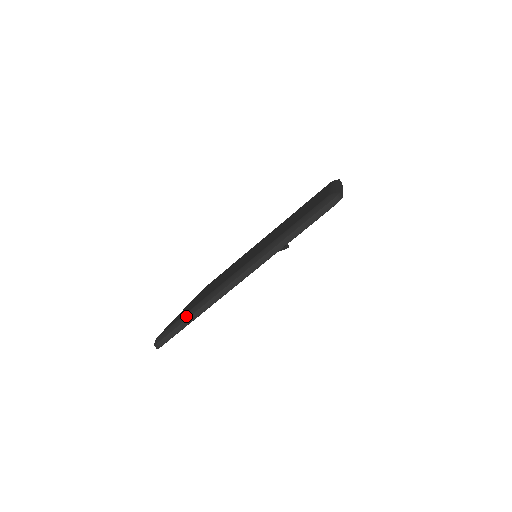
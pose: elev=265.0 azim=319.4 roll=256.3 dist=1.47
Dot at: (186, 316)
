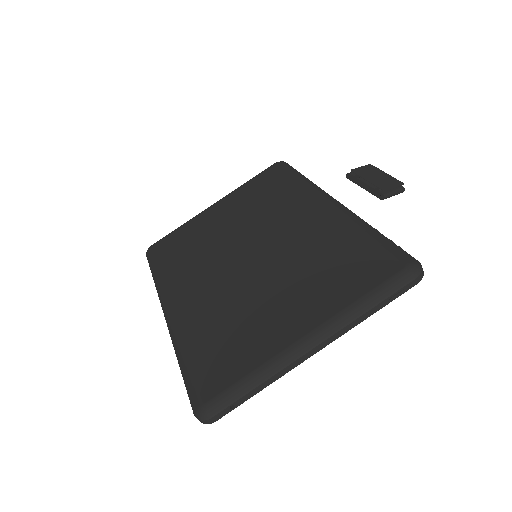
Dot at: (153, 272)
